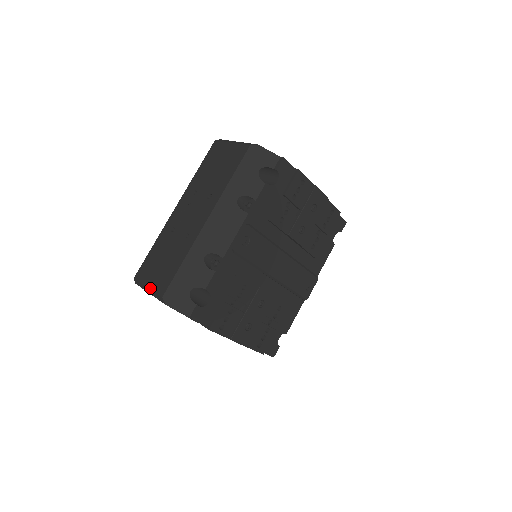
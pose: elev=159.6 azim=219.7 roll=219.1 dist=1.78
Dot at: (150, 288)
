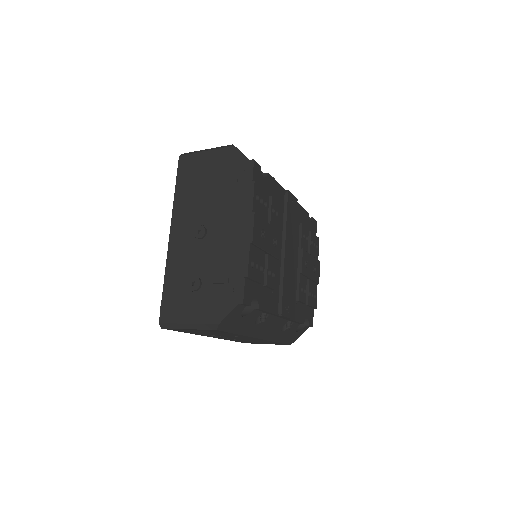
Dot at: (212, 148)
